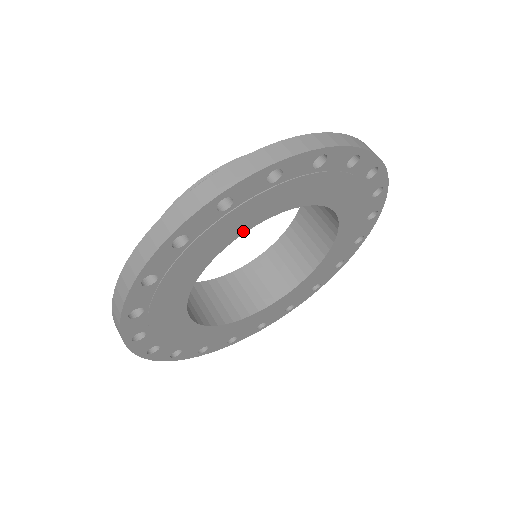
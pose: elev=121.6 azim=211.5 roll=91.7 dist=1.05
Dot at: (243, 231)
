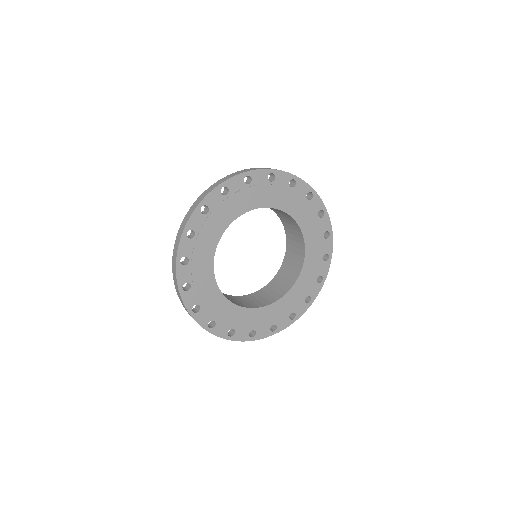
Dot at: (283, 209)
